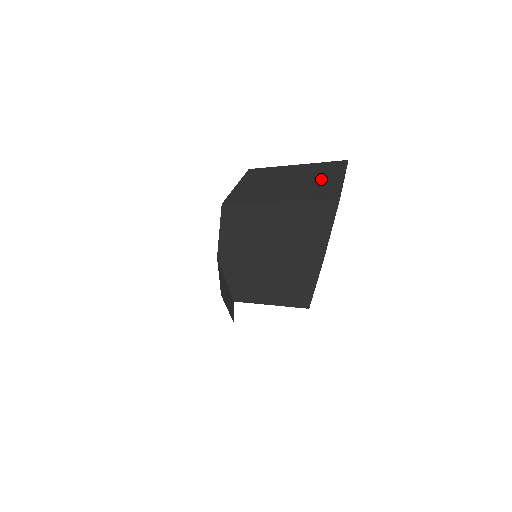
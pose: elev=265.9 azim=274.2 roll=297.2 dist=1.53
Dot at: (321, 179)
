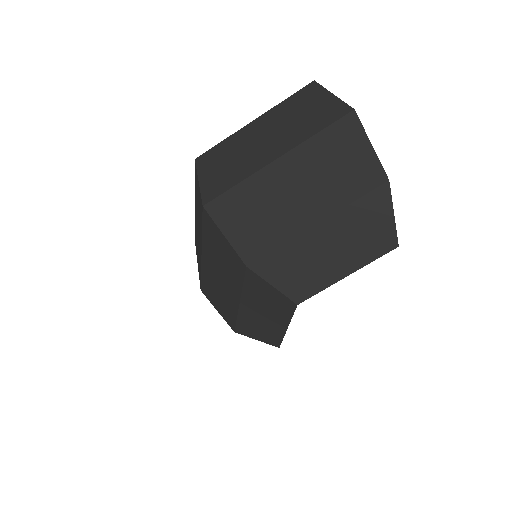
Dot at: (305, 110)
